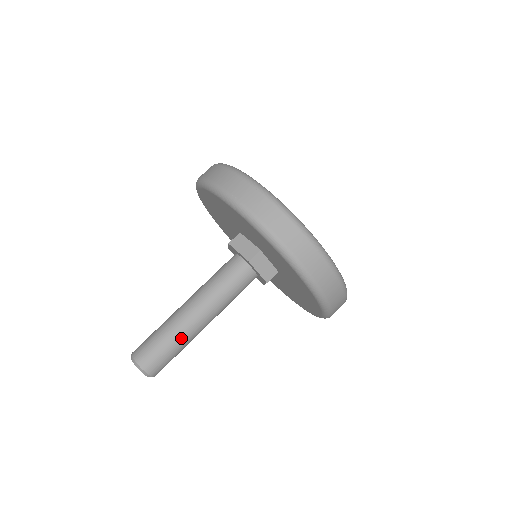
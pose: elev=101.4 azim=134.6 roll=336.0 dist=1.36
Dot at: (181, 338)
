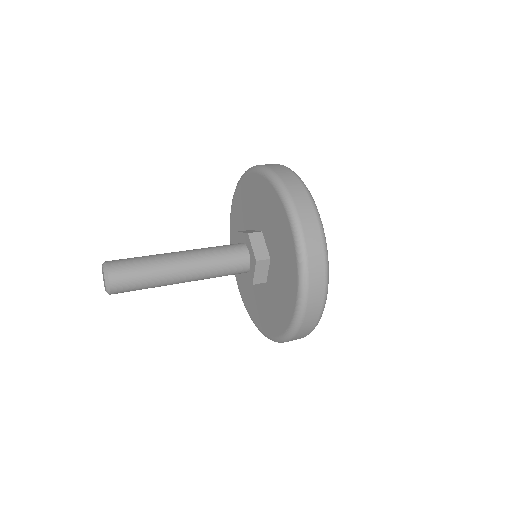
Dot at: (156, 264)
